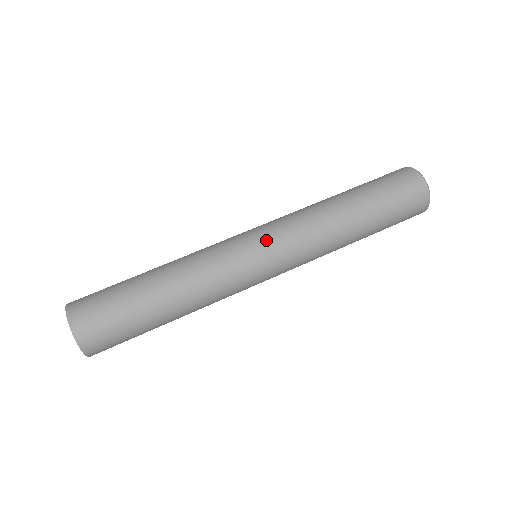
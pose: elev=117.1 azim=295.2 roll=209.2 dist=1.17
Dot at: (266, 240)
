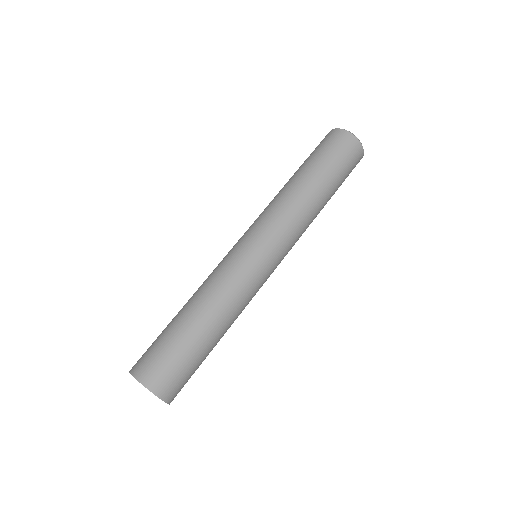
Dot at: (275, 252)
